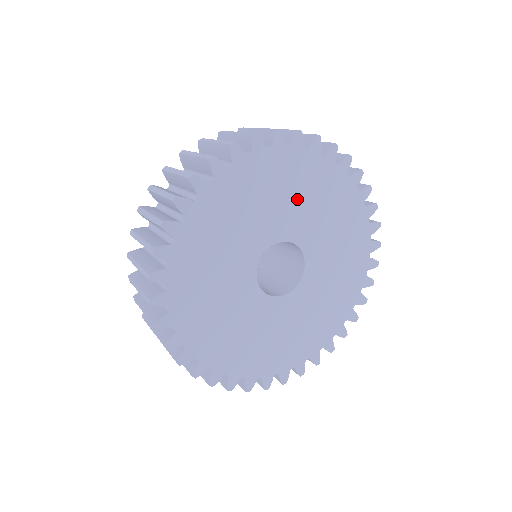
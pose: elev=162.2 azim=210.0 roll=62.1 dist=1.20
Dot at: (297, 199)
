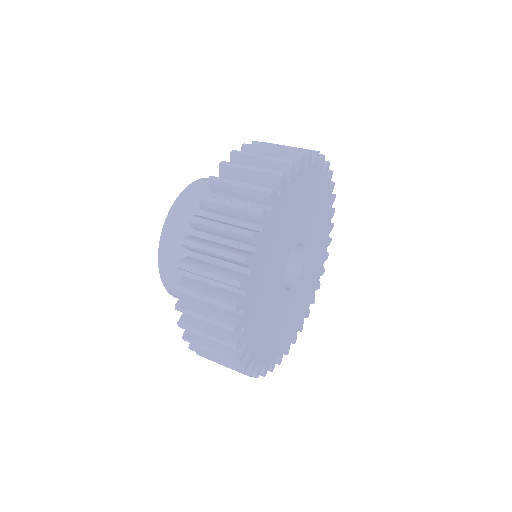
Dot at: (297, 213)
